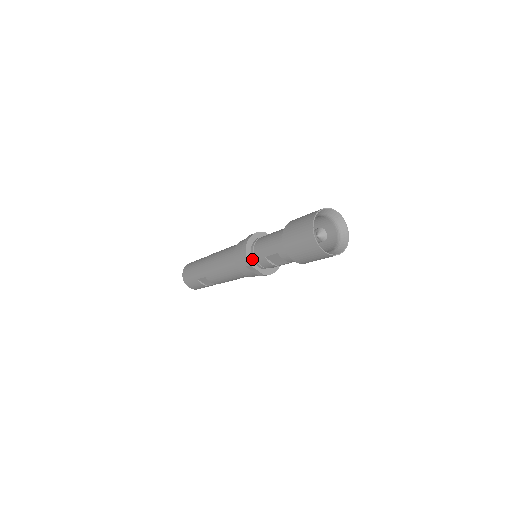
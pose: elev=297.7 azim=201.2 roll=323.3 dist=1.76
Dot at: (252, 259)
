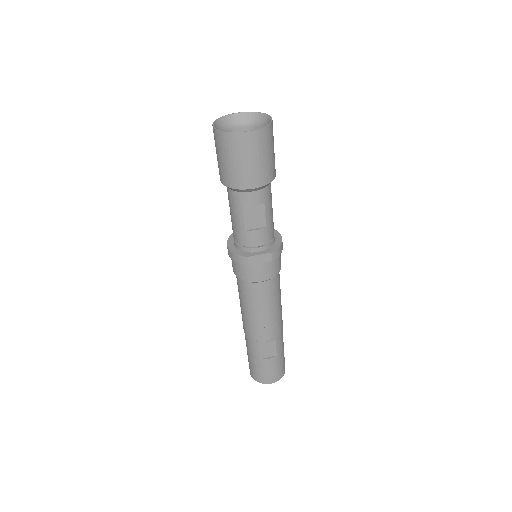
Dot at: (245, 252)
